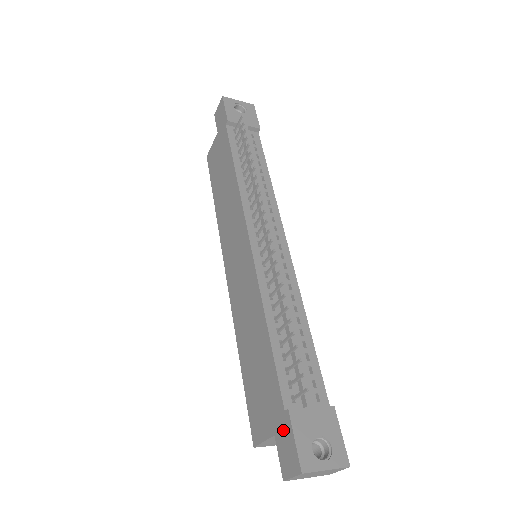
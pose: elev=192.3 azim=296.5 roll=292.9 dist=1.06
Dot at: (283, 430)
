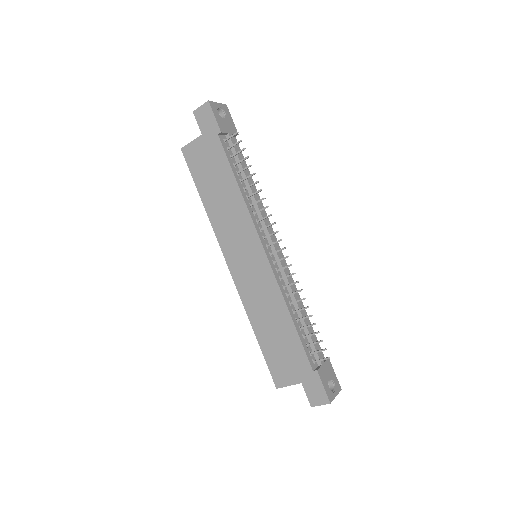
Dot at: (312, 381)
